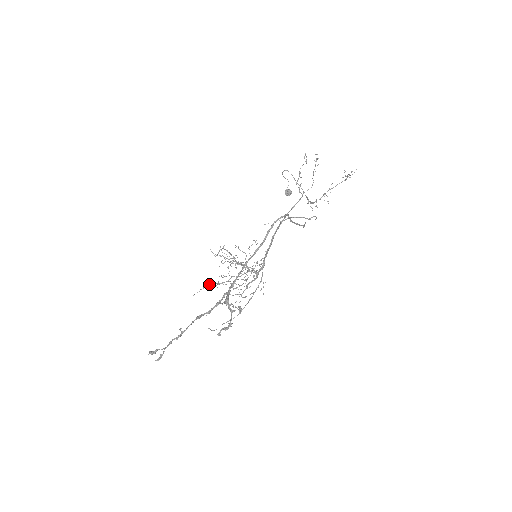
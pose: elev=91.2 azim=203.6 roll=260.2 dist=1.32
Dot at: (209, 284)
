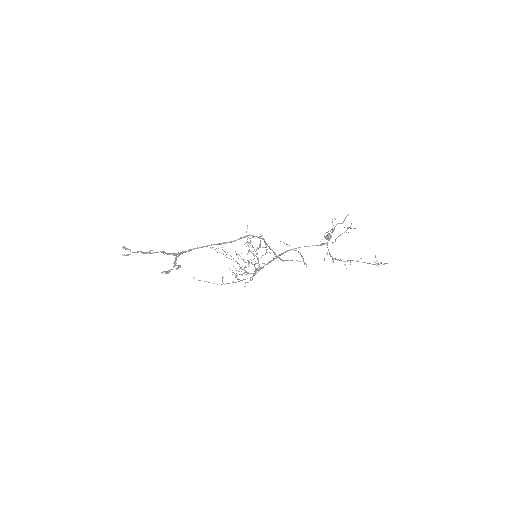
Dot at: occluded
